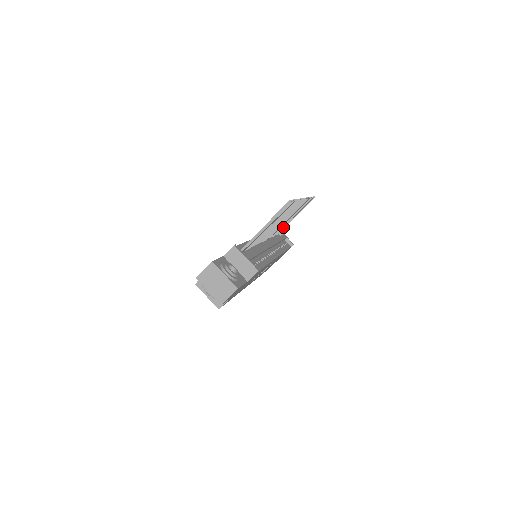
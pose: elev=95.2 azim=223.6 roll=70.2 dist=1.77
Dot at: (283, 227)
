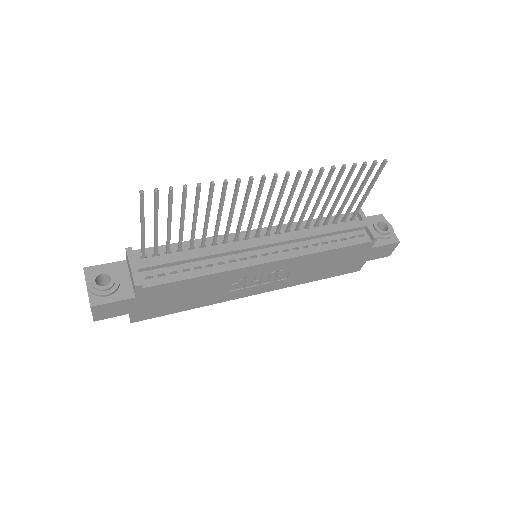
Dot at: (348, 210)
